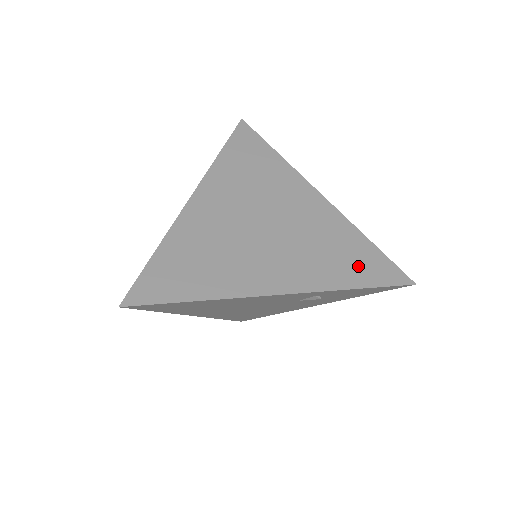
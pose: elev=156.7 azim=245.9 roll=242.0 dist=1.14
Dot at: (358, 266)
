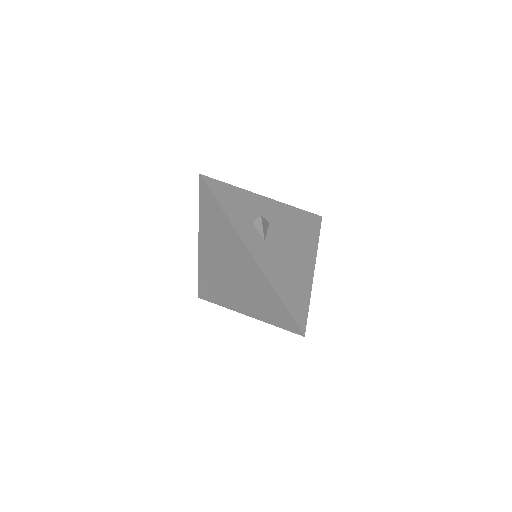
Dot at: (275, 314)
